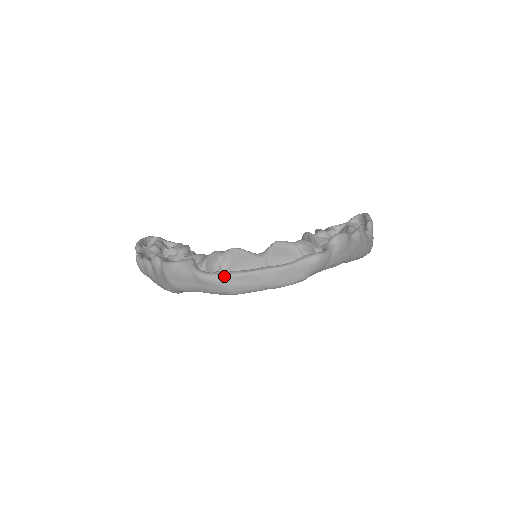
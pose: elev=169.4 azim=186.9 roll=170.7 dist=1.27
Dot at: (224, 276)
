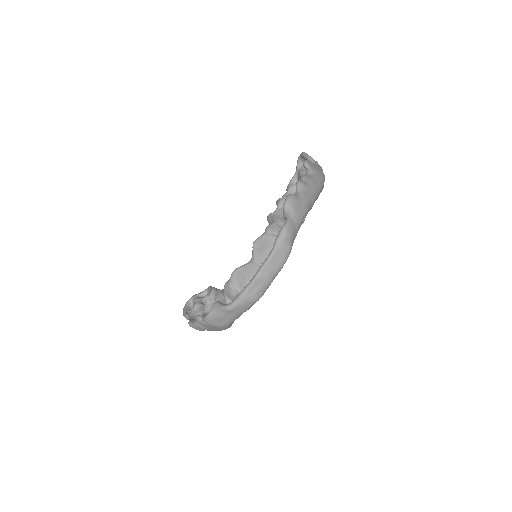
Dot at: (242, 296)
